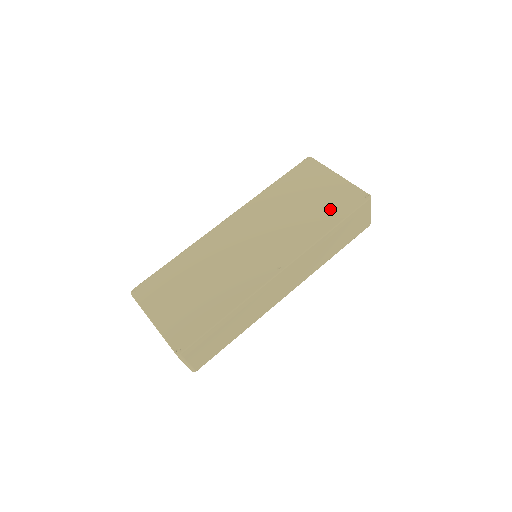
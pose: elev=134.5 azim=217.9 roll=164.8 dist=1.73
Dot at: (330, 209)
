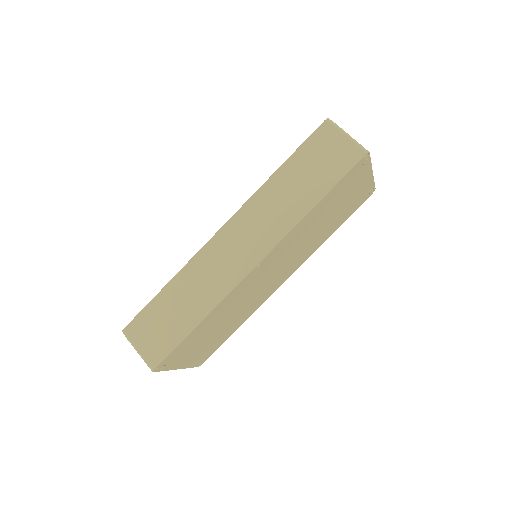
Dot at: occluded
